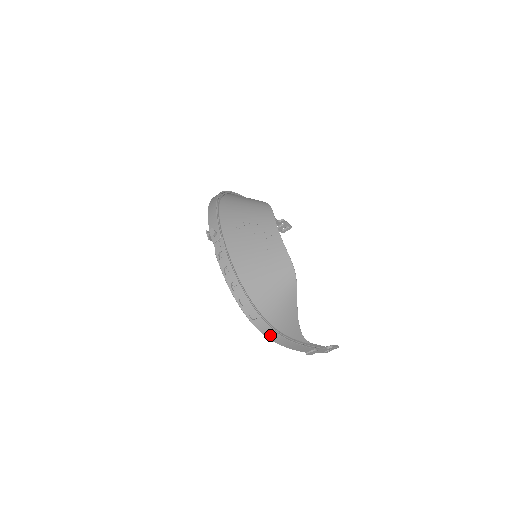
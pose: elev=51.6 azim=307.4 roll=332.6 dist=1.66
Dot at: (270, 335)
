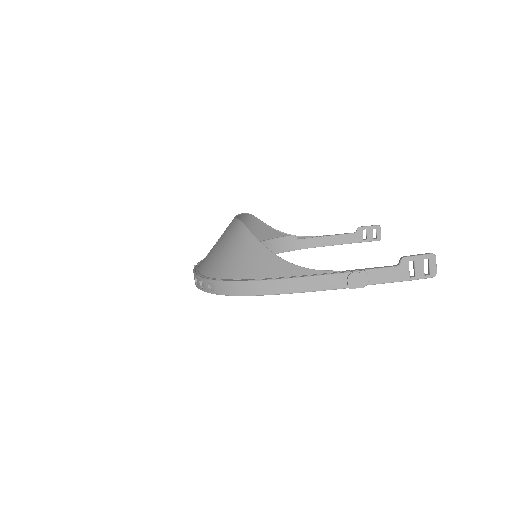
Dot at: (241, 290)
